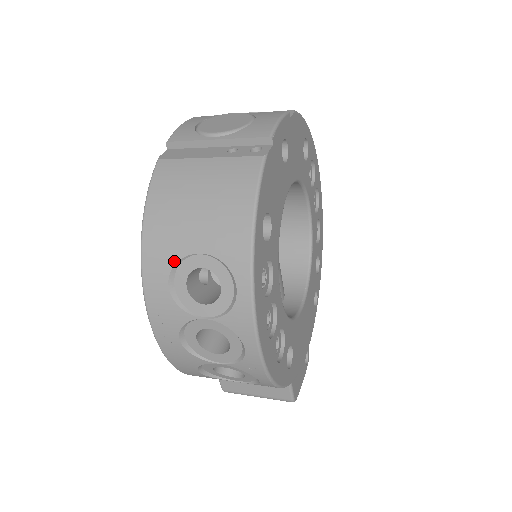
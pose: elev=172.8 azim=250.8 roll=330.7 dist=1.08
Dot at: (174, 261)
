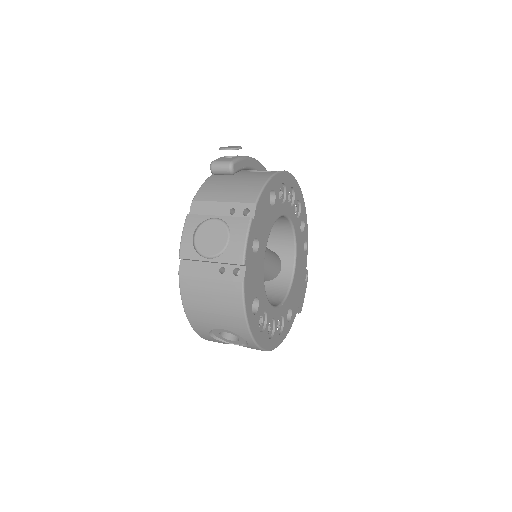
Dot at: (209, 329)
